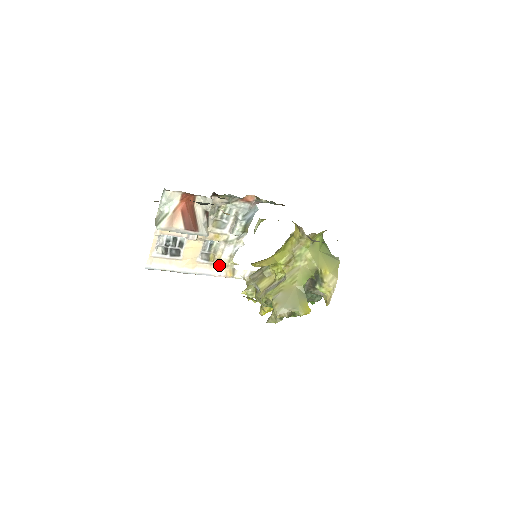
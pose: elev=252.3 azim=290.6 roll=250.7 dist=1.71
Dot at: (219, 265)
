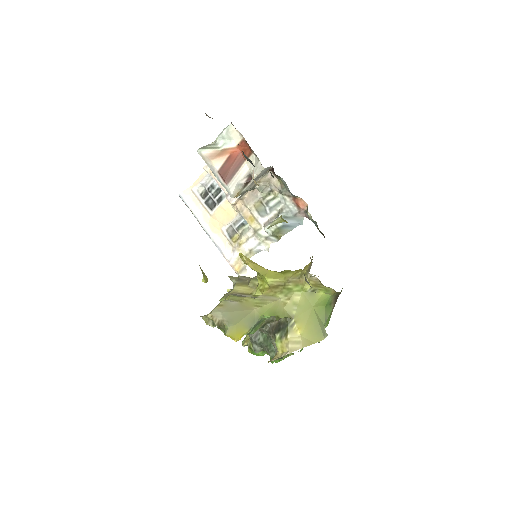
Dot at: (236, 251)
